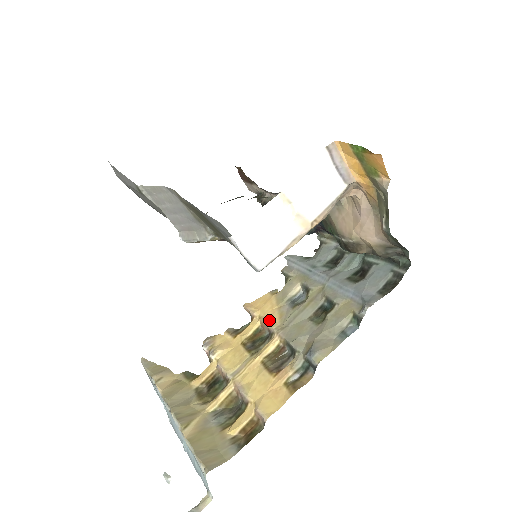
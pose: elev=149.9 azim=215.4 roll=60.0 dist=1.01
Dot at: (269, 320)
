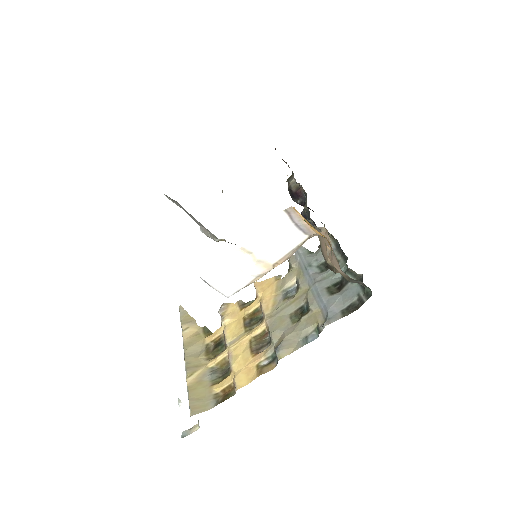
Dot at: (265, 305)
